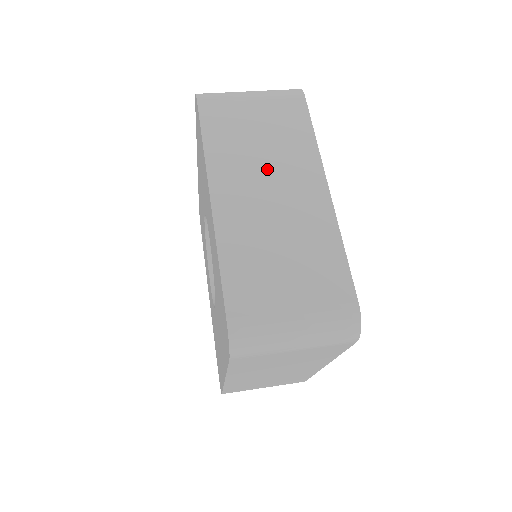
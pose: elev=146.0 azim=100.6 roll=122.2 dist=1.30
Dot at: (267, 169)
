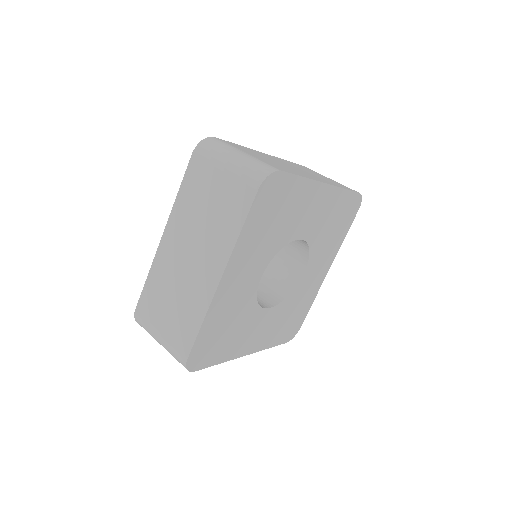
Dot at: (198, 237)
